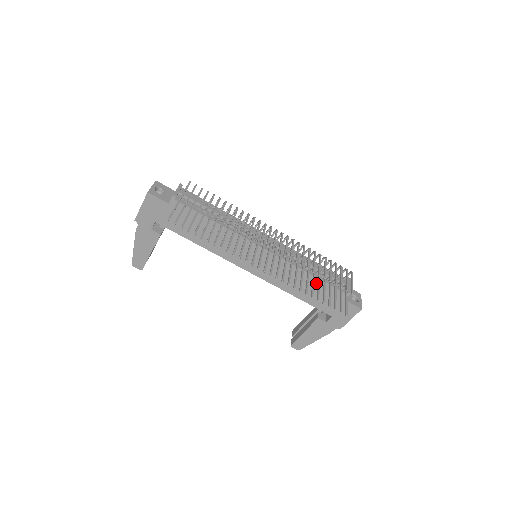
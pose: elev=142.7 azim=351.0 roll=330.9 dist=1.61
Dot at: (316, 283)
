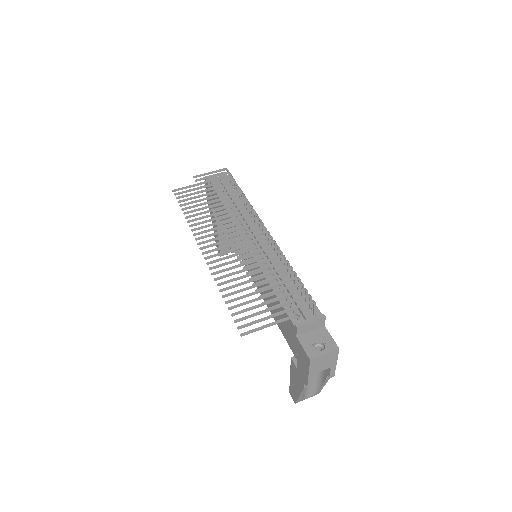
Dot at: (277, 301)
